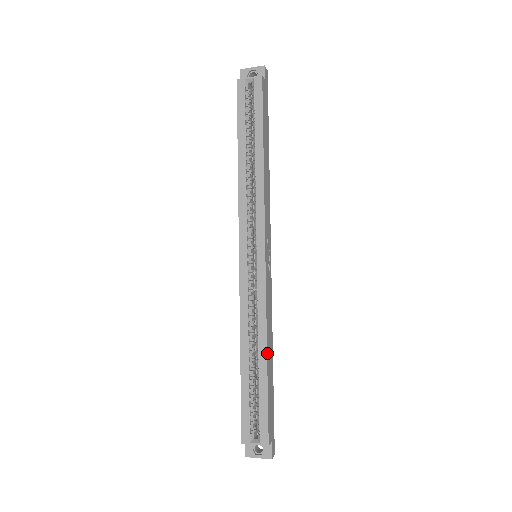
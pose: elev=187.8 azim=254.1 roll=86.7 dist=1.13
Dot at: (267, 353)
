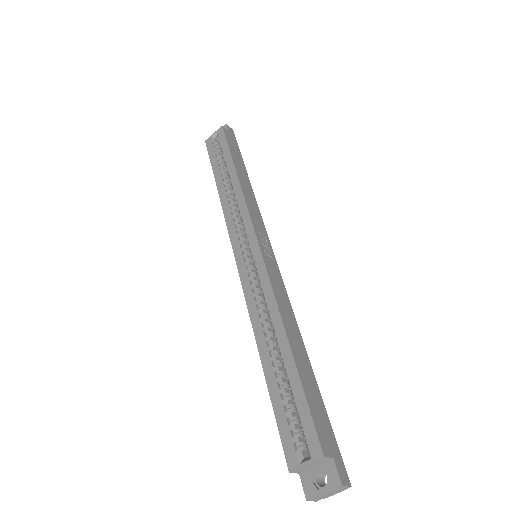
Dot at: (287, 335)
